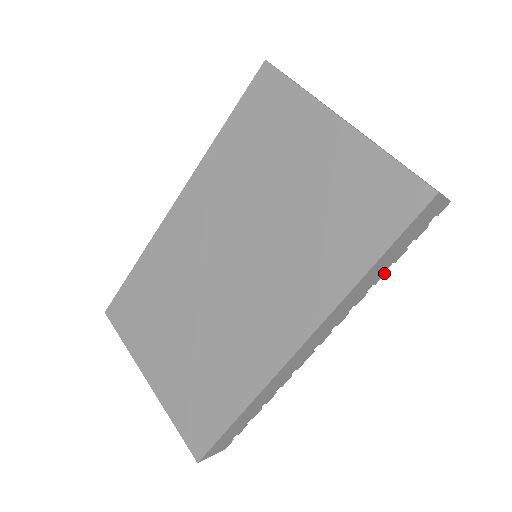
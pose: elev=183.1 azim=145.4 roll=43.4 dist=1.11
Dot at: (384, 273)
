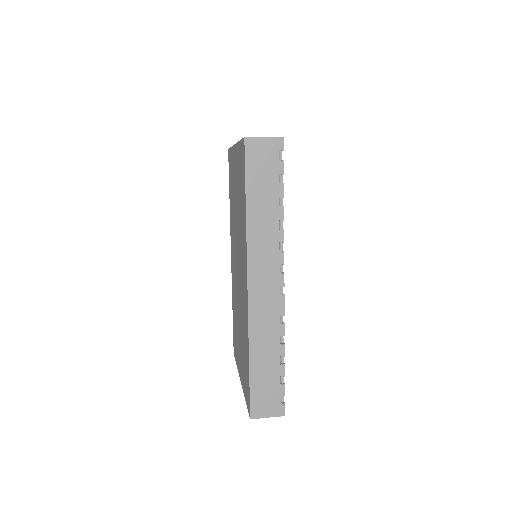
Dot at: (281, 209)
